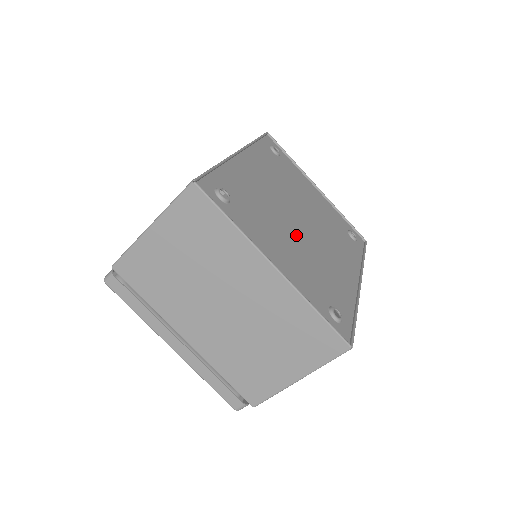
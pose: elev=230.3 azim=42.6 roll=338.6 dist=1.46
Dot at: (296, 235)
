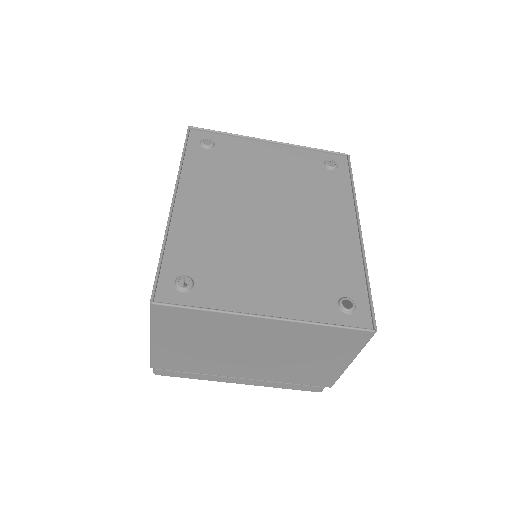
Dot at: (272, 244)
